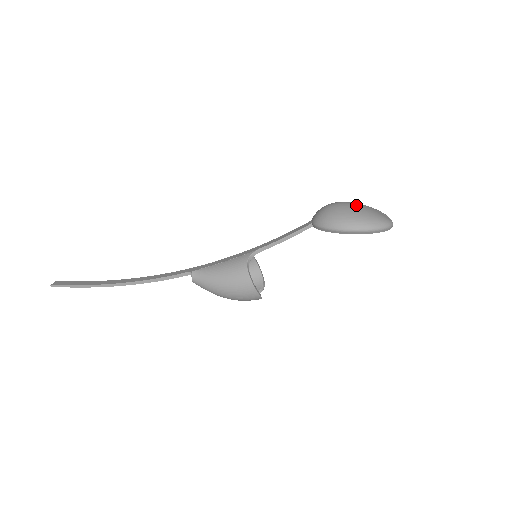
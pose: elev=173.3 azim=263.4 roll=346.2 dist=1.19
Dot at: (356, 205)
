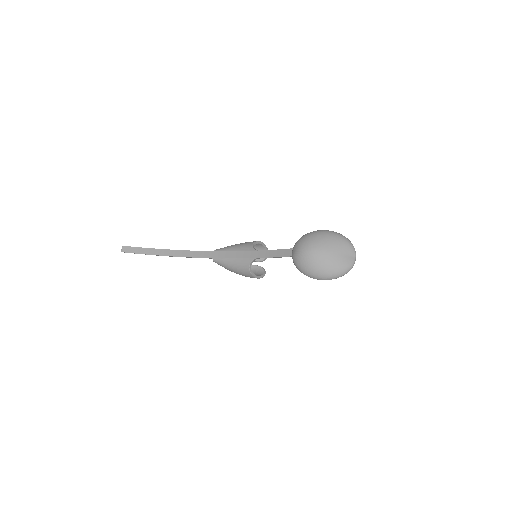
Dot at: (324, 255)
